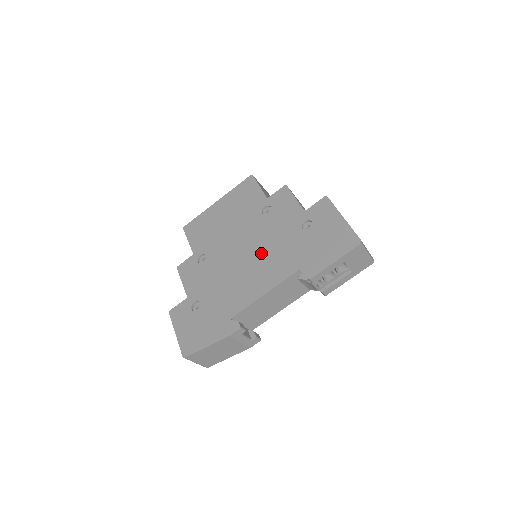
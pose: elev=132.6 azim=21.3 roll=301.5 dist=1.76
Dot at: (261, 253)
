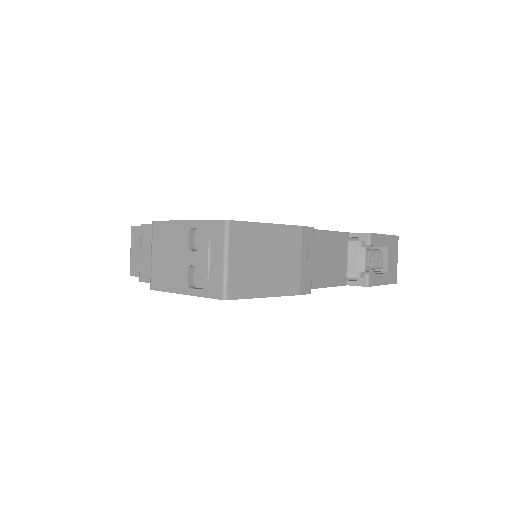
Dot at: occluded
